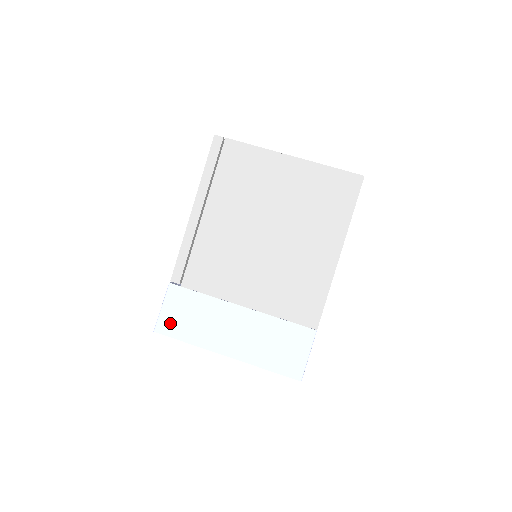
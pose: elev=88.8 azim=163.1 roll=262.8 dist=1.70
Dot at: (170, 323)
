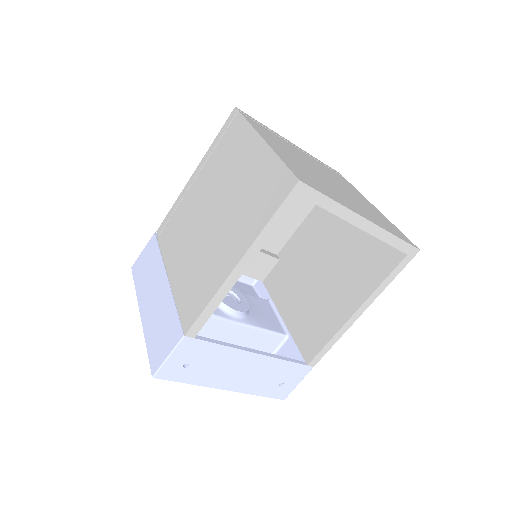
Dot at: (139, 266)
